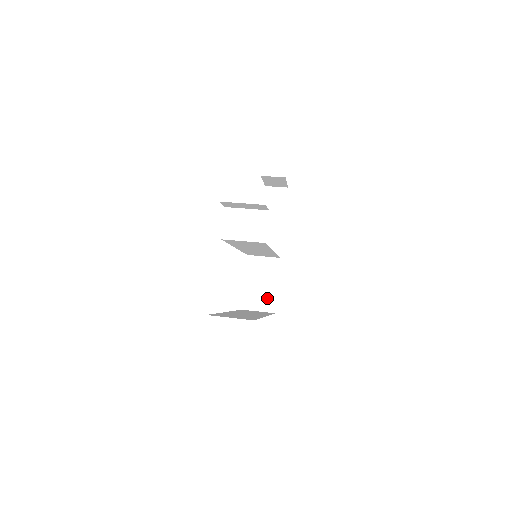
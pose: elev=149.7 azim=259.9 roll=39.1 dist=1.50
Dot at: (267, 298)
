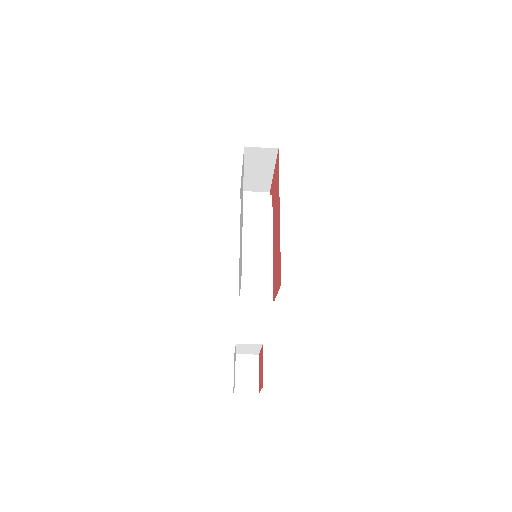
Dot at: occluded
